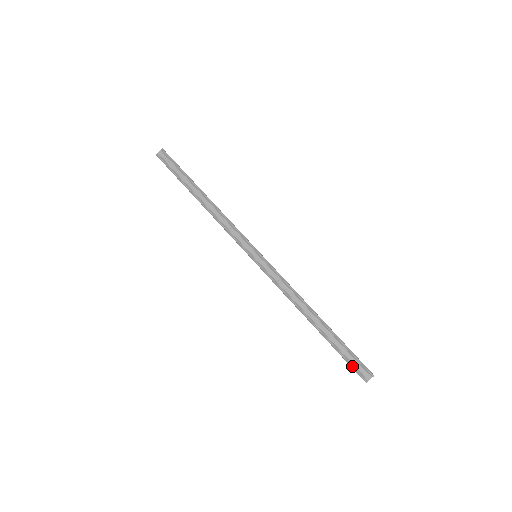
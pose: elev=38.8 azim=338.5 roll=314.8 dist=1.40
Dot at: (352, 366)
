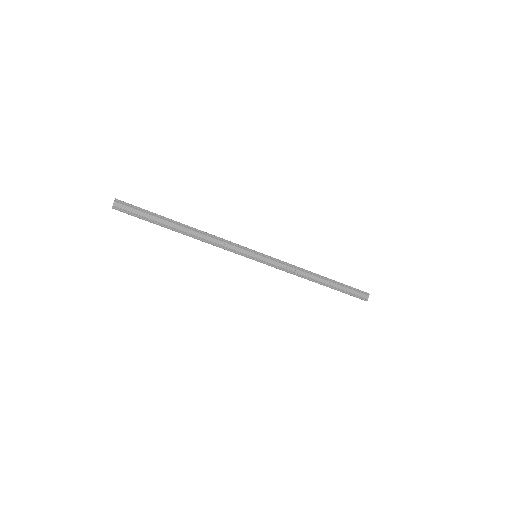
Dot at: (355, 296)
